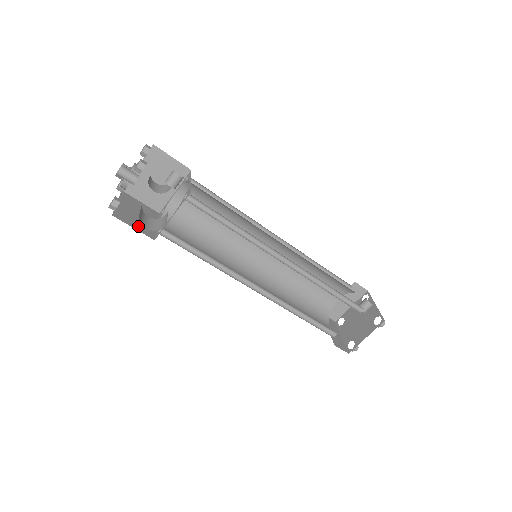
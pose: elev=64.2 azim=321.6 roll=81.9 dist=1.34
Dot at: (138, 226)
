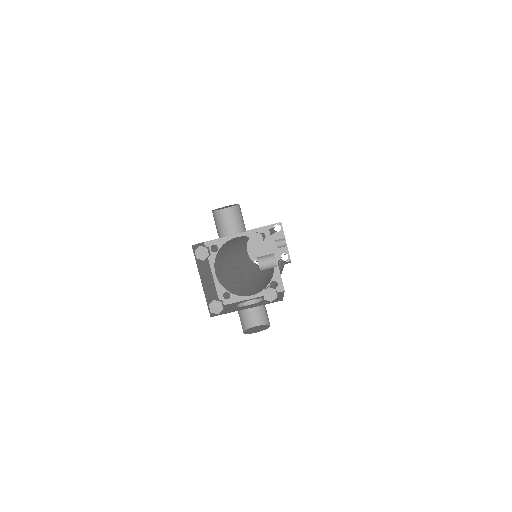
Dot at: occluded
